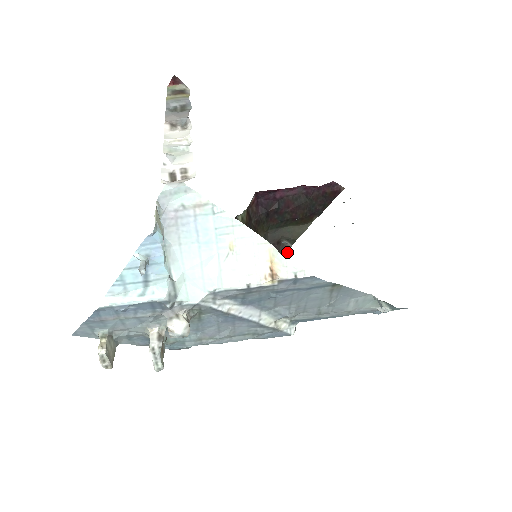
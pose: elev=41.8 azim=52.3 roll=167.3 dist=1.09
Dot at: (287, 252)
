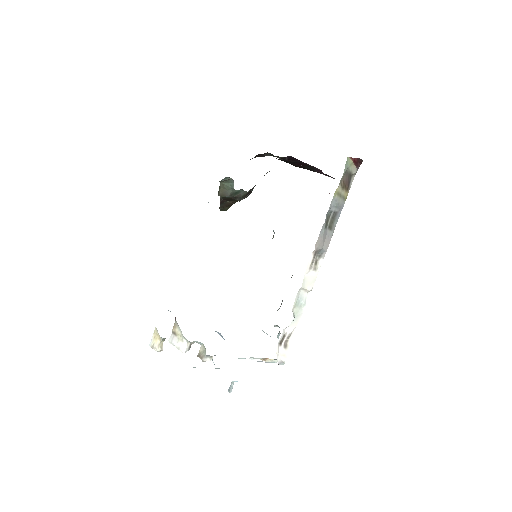
Dot at: (262, 156)
